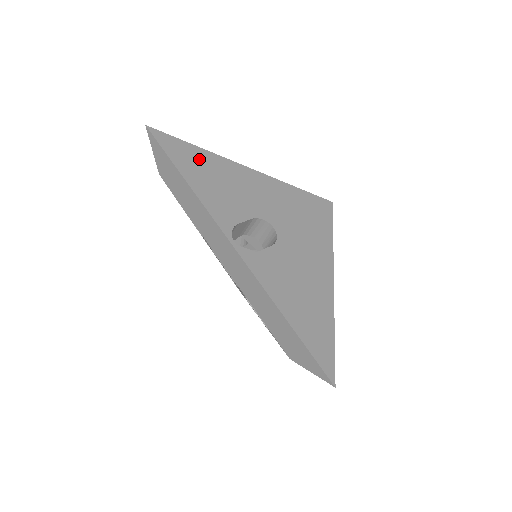
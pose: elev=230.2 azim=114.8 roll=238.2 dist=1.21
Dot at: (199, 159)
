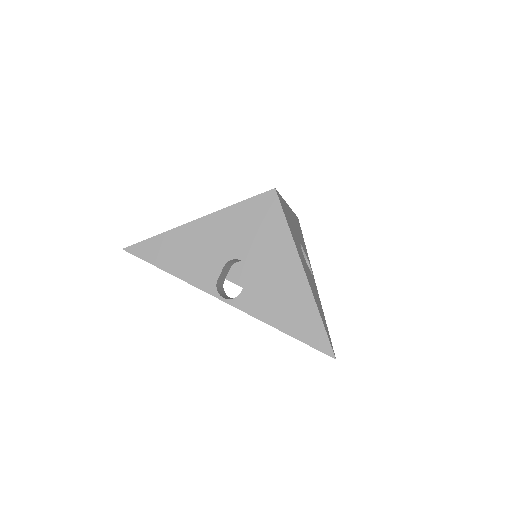
Dot at: (166, 245)
